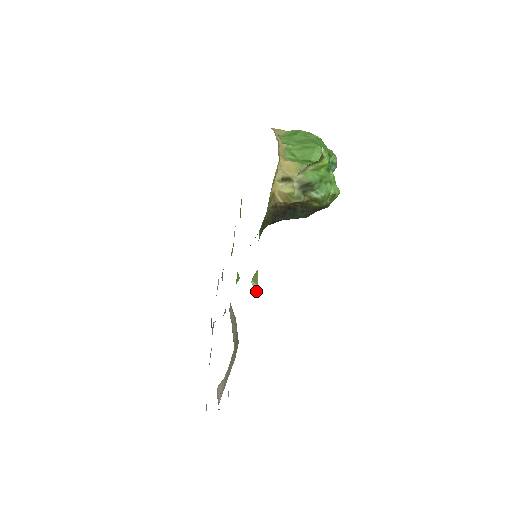
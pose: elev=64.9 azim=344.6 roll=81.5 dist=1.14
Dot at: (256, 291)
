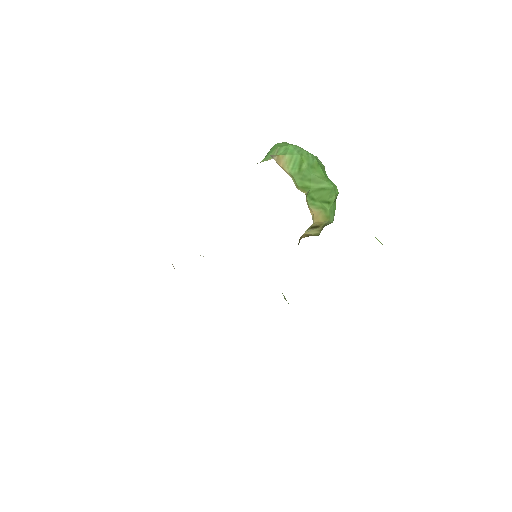
Dot at: occluded
